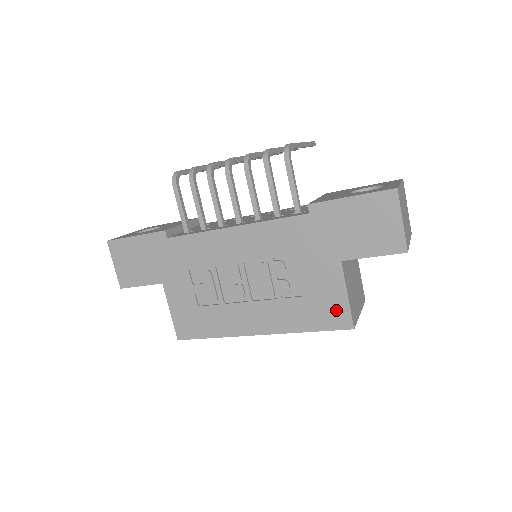
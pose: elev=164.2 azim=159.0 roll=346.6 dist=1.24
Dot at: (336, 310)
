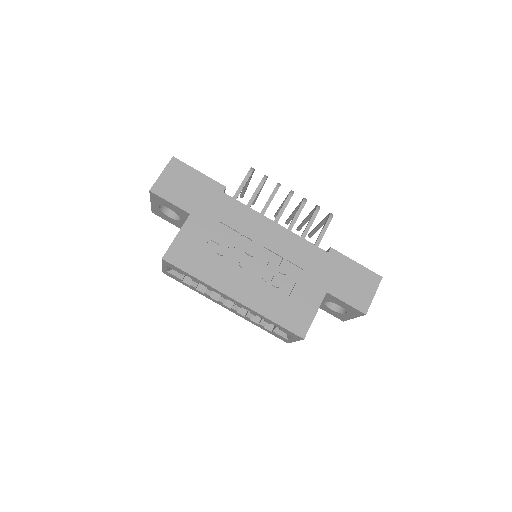
Dot at: (302, 319)
